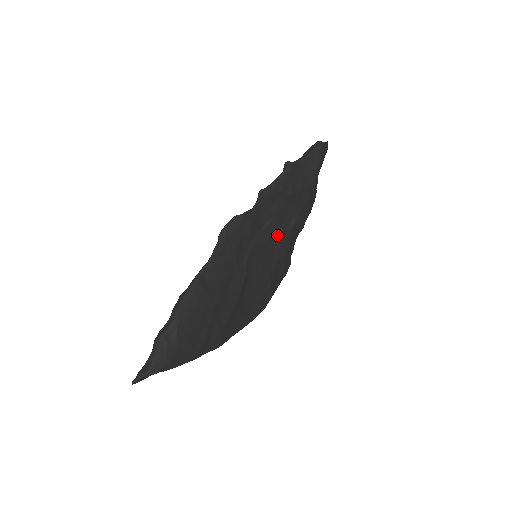
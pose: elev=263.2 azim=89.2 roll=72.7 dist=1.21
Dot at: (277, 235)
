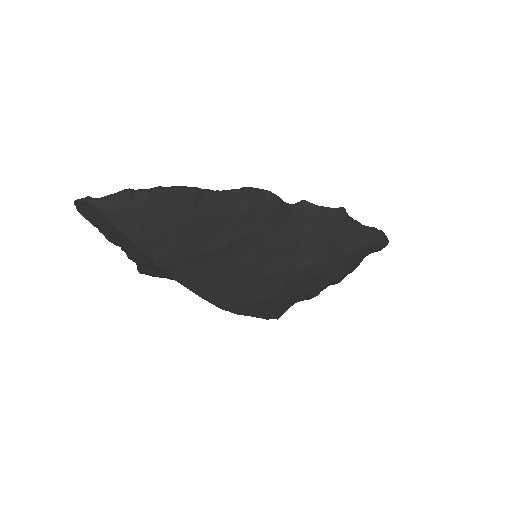
Dot at: (286, 253)
